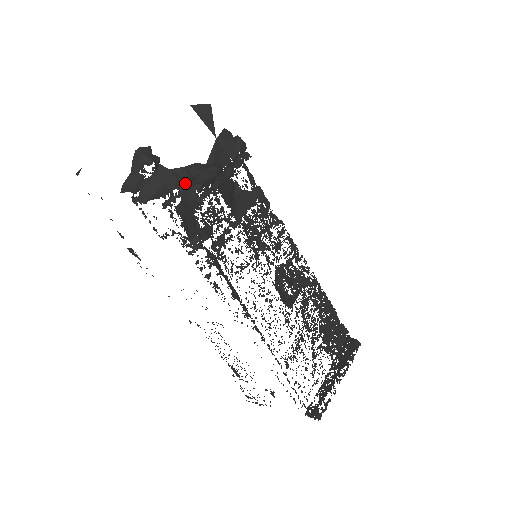
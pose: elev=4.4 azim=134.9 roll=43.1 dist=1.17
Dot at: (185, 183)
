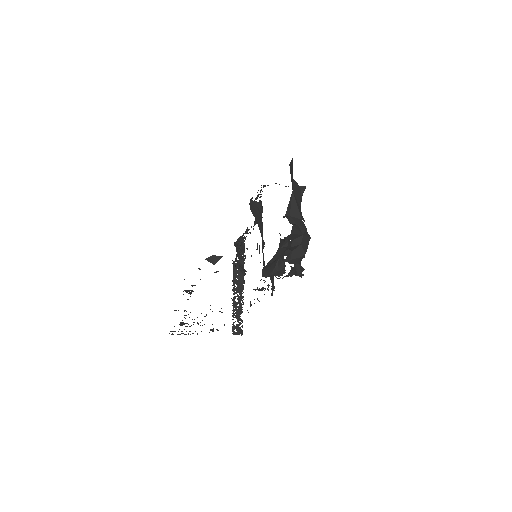
Dot at: occluded
